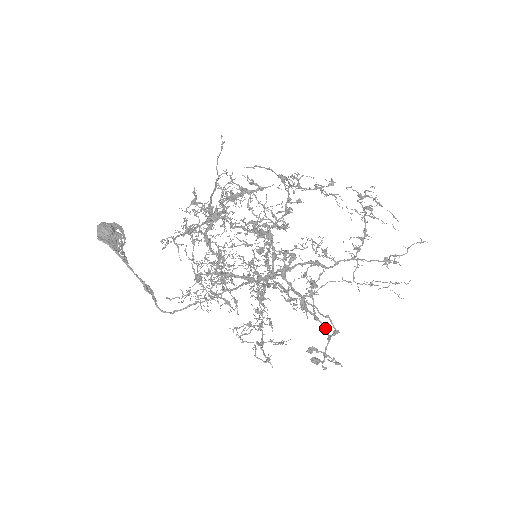
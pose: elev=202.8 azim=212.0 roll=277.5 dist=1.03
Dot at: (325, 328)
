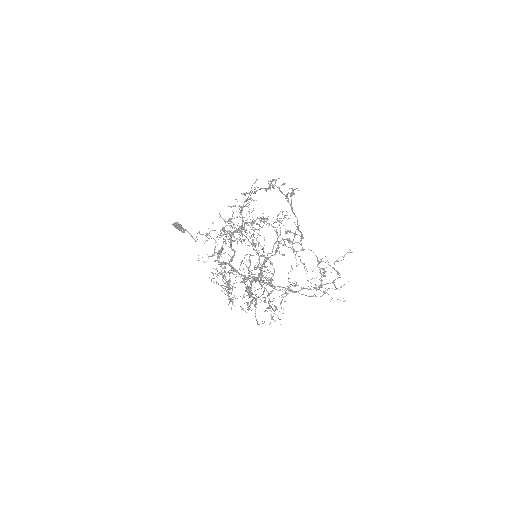
Dot at: (296, 217)
